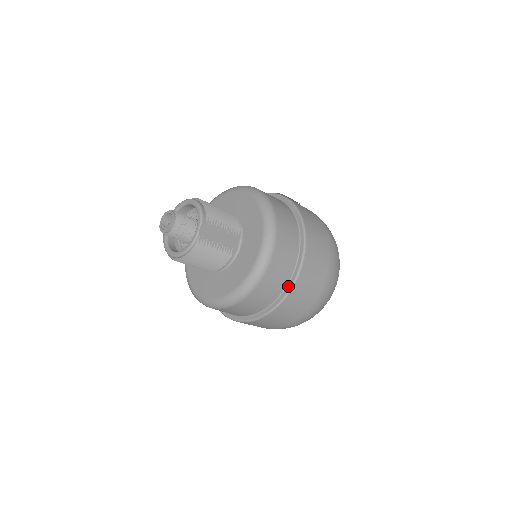
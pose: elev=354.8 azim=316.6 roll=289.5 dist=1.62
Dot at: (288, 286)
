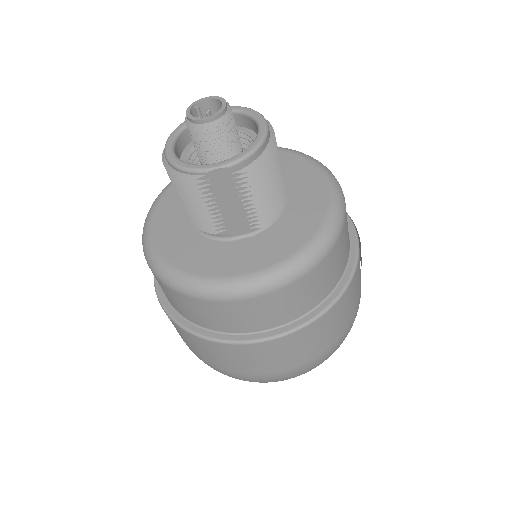
Dot at: (219, 334)
